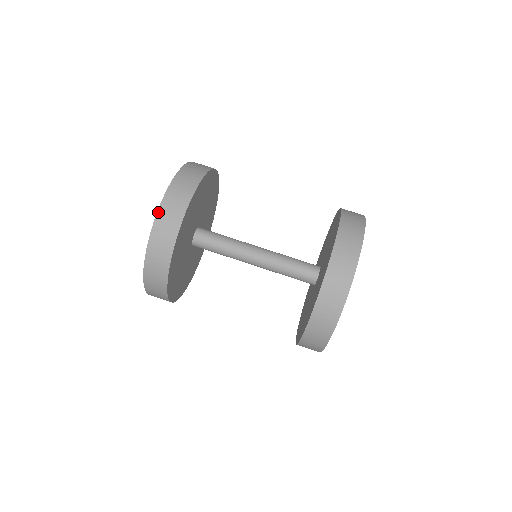
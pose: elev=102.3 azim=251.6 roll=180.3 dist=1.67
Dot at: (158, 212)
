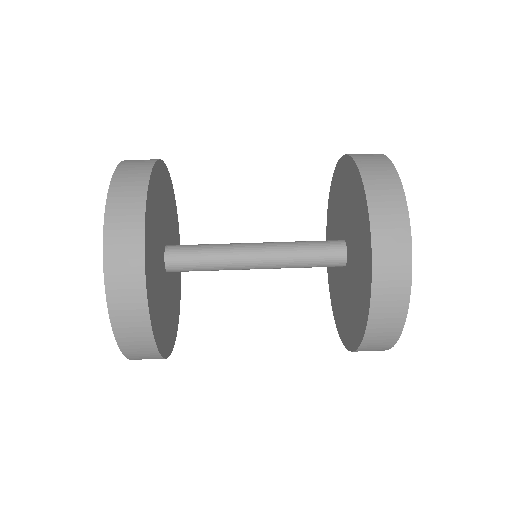
Dot at: (105, 282)
